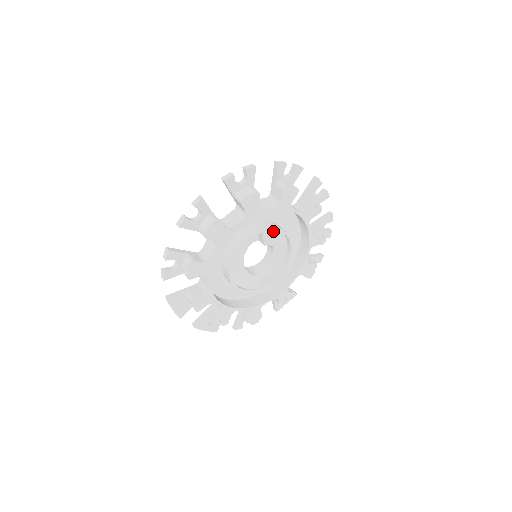
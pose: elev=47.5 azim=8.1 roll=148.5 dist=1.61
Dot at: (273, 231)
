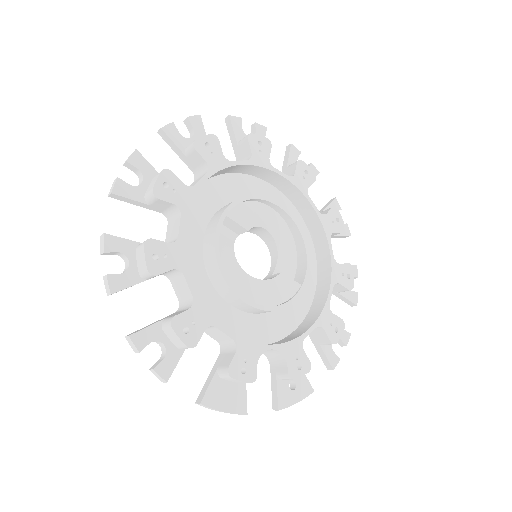
Dot at: (239, 206)
